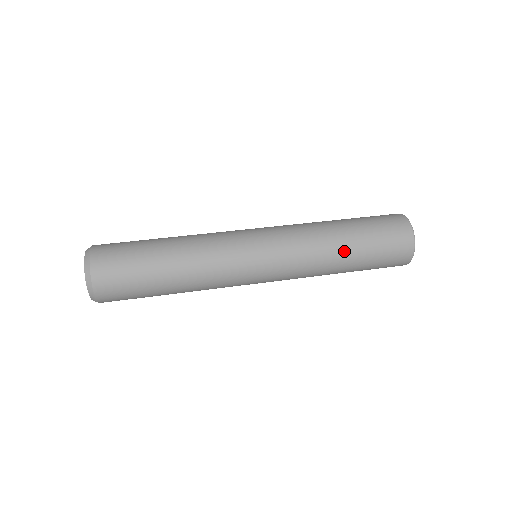
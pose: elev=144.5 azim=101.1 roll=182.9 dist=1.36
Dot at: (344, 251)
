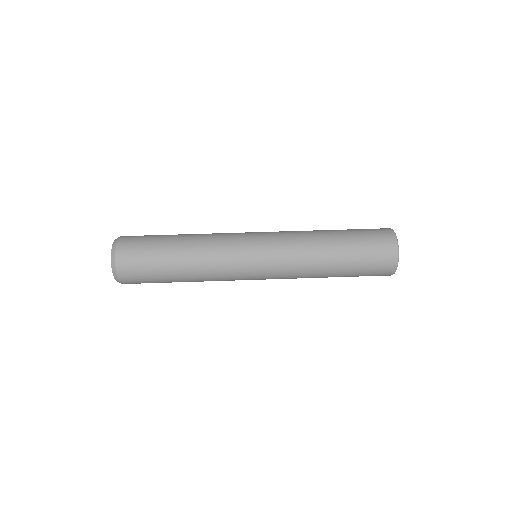
Dot at: (331, 260)
